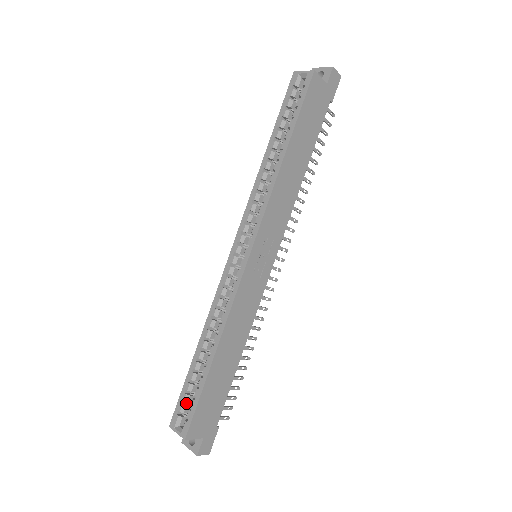
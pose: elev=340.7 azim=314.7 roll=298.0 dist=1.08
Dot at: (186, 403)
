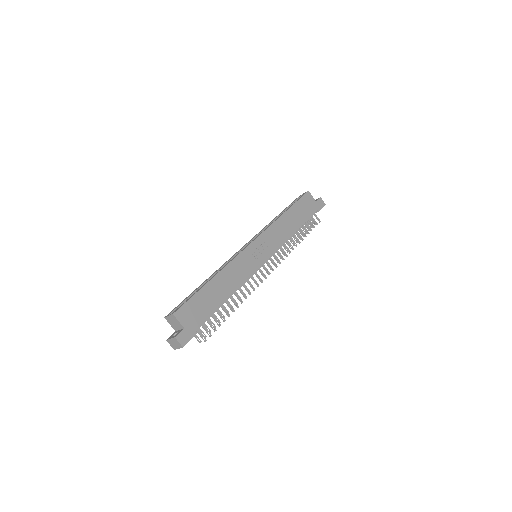
Dot at: occluded
